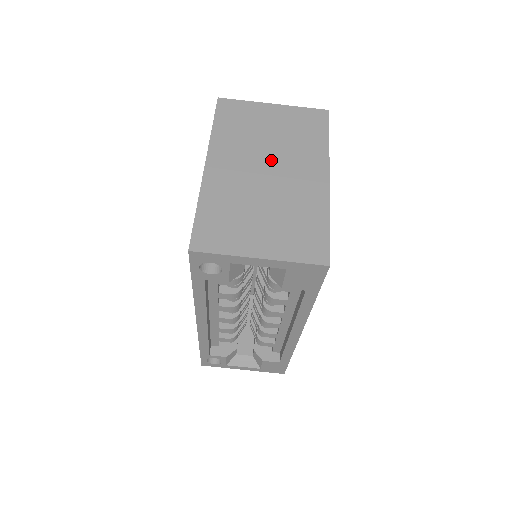
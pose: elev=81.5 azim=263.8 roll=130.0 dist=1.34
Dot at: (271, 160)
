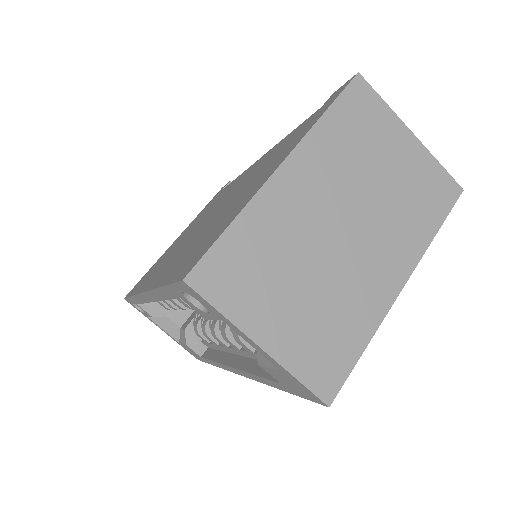
Dot at: (360, 214)
